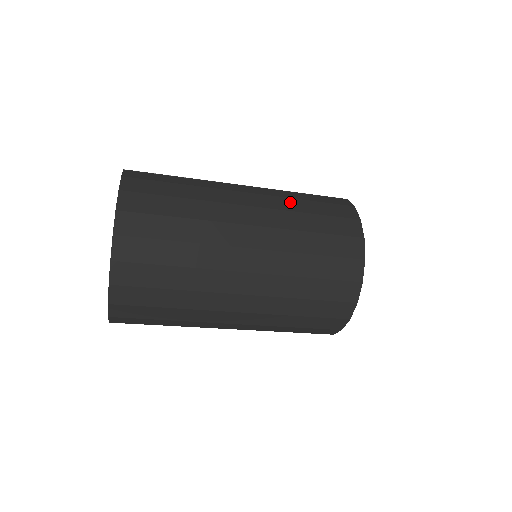
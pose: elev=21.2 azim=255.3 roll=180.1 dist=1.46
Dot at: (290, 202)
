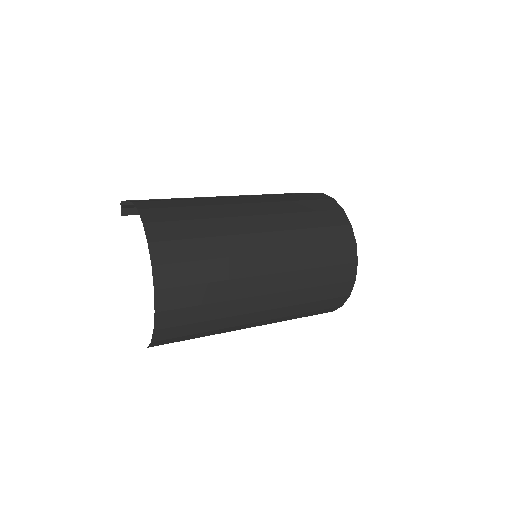
Dot at: (300, 236)
